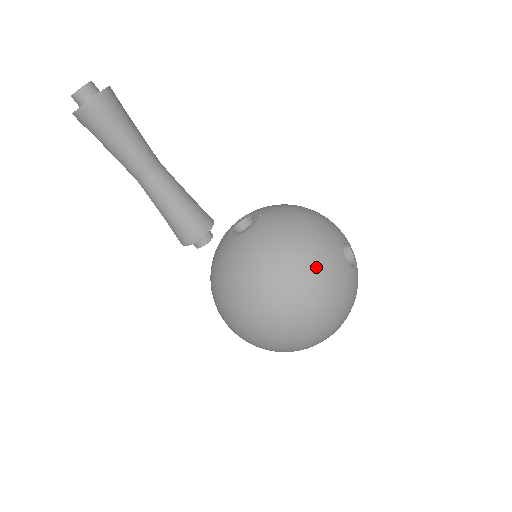
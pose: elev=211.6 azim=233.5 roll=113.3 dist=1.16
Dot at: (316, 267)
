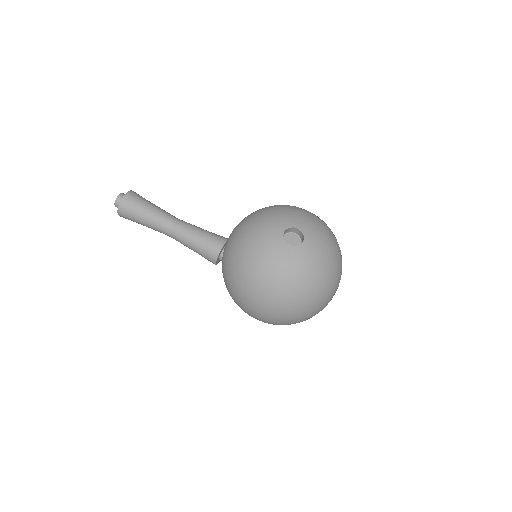
Dot at: (256, 260)
